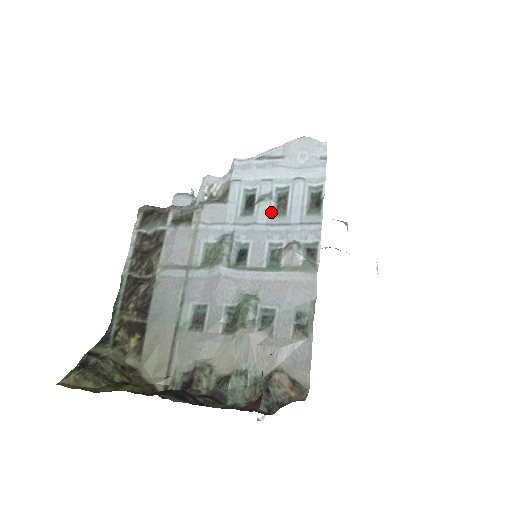
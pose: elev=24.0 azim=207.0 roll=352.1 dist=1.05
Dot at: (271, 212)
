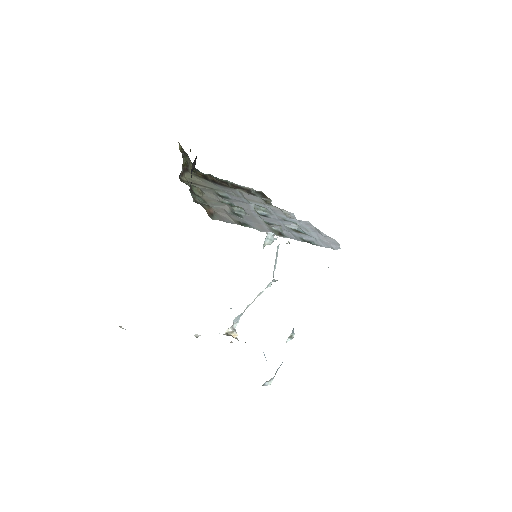
Dot at: (292, 227)
